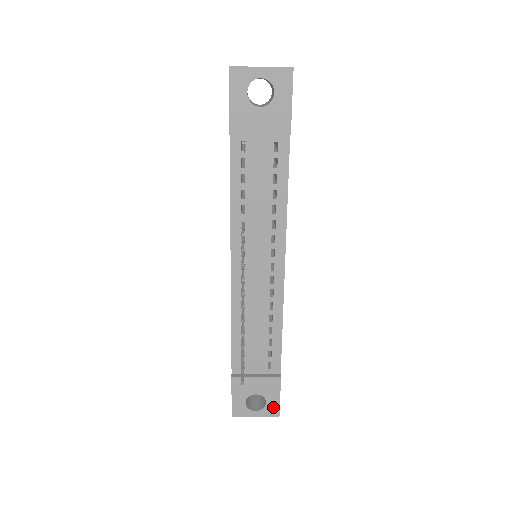
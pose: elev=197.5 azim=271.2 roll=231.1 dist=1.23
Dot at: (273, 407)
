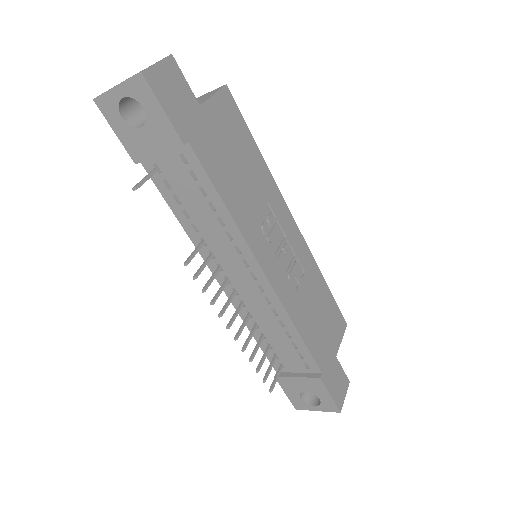
Dot at: (329, 404)
